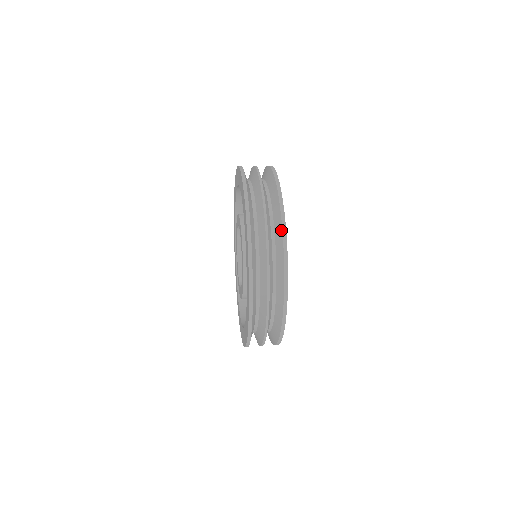
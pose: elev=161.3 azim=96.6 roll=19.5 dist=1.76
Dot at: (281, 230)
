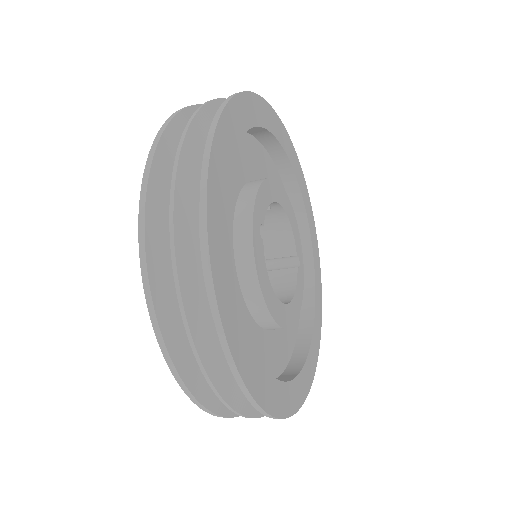
Dot at: occluded
